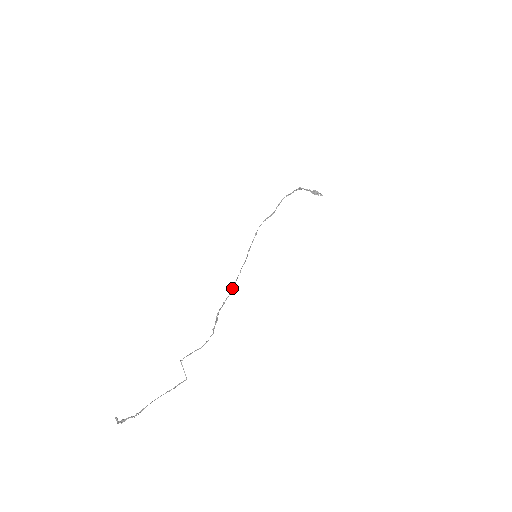
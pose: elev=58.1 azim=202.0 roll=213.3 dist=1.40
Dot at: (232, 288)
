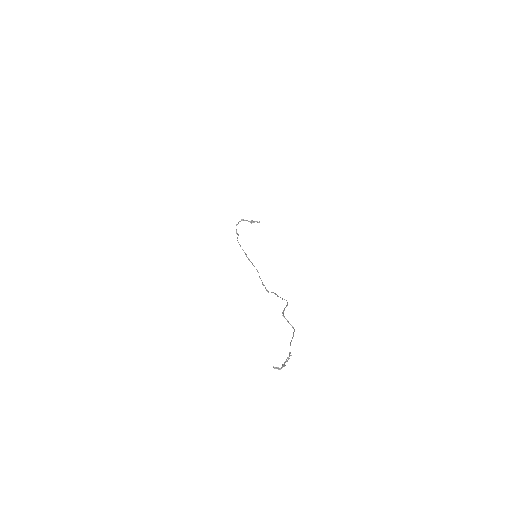
Dot at: (259, 276)
